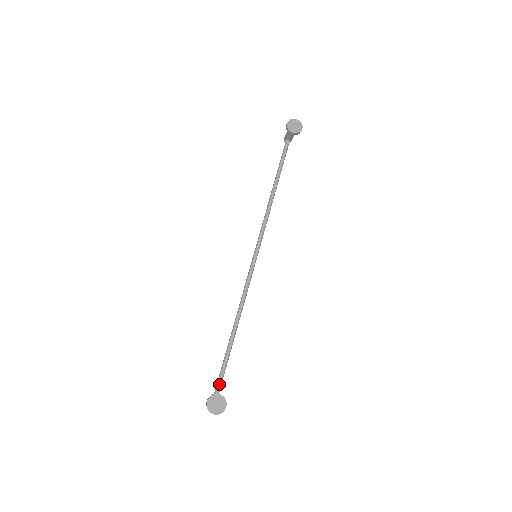
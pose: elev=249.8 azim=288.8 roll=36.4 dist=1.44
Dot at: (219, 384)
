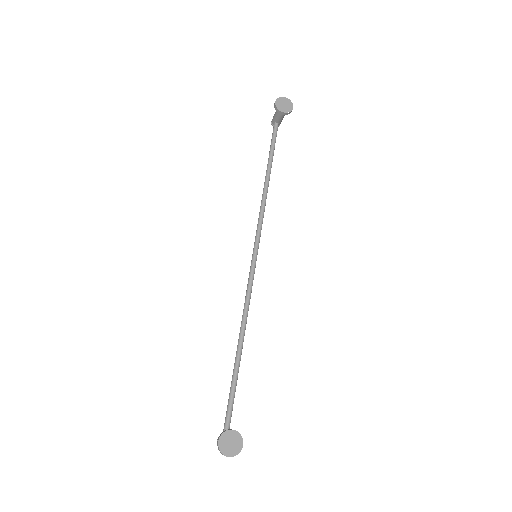
Dot at: (228, 417)
